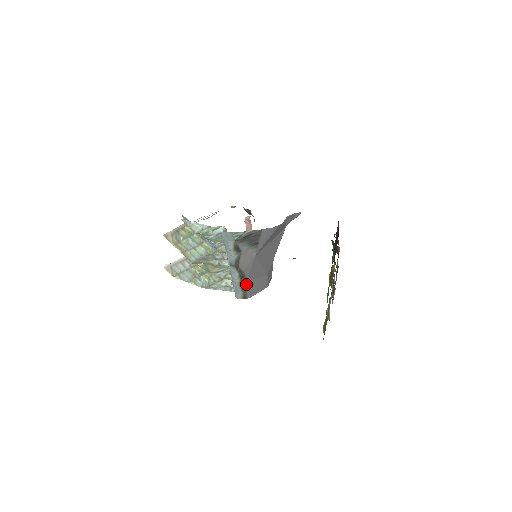
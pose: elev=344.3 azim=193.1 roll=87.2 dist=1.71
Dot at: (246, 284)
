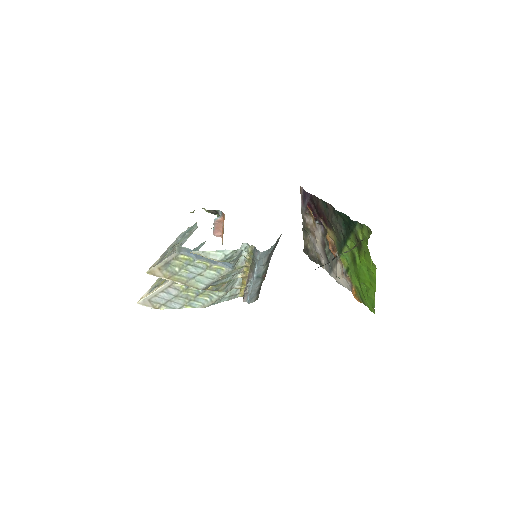
Dot at: occluded
